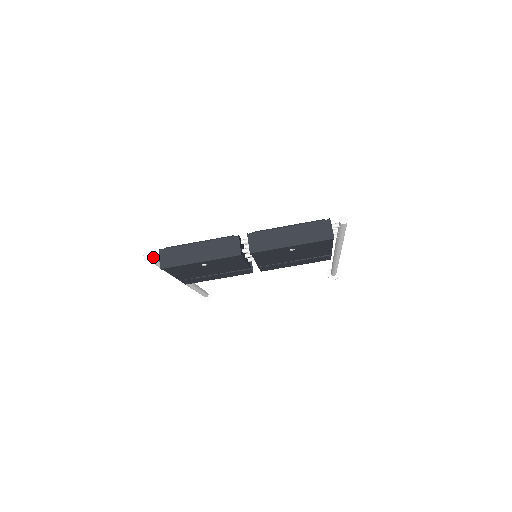
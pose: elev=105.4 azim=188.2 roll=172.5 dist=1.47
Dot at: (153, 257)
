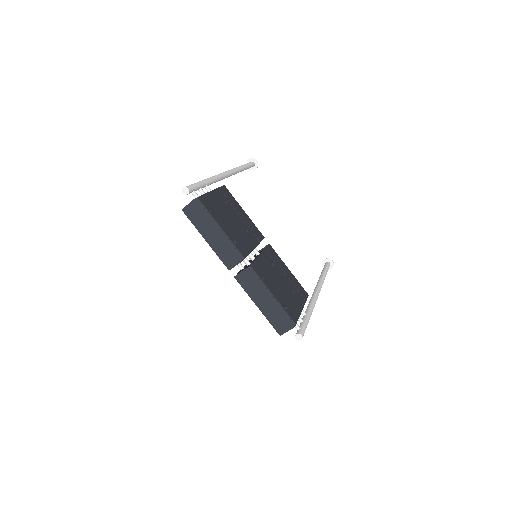
Dot at: (189, 193)
